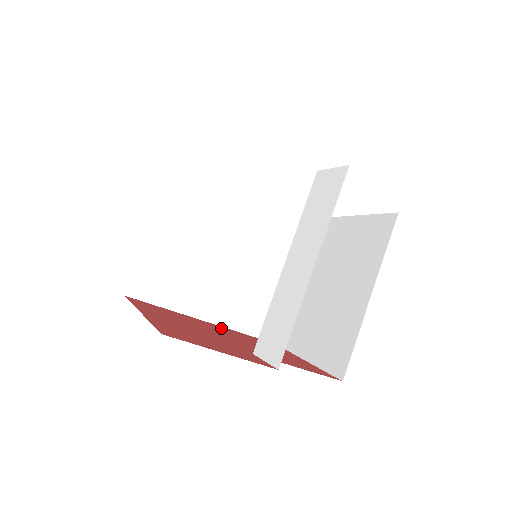
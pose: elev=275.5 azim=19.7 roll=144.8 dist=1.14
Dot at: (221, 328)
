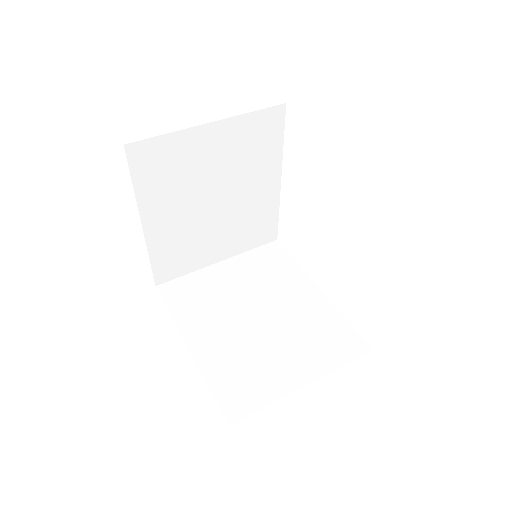
Dot at: occluded
